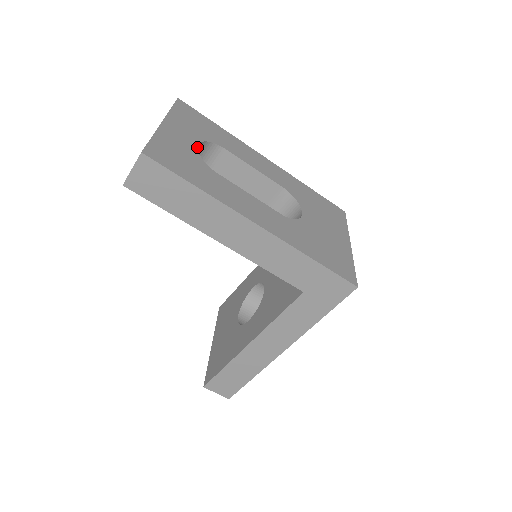
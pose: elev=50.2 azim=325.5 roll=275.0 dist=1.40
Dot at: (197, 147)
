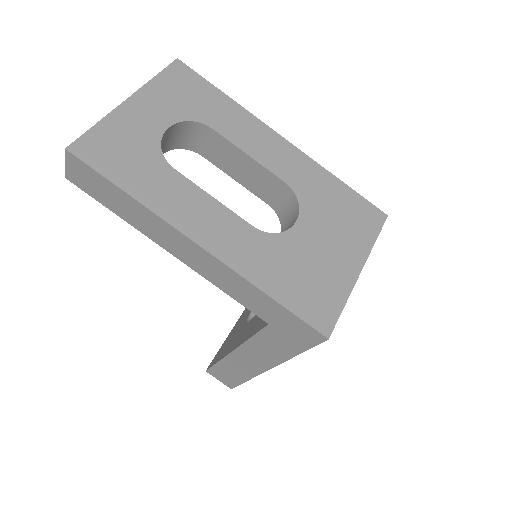
Dot at: (164, 132)
